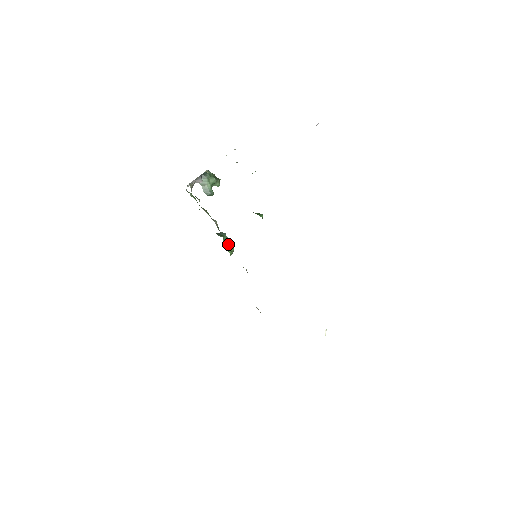
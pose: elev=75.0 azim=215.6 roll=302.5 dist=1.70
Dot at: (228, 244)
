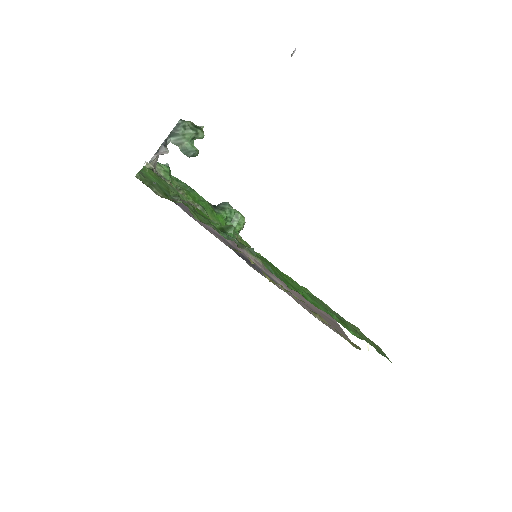
Dot at: (234, 217)
